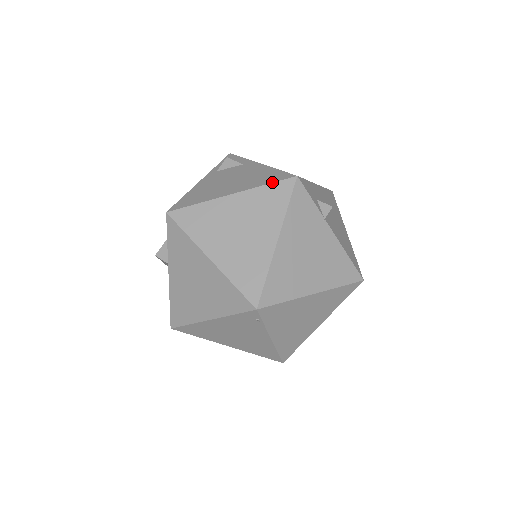
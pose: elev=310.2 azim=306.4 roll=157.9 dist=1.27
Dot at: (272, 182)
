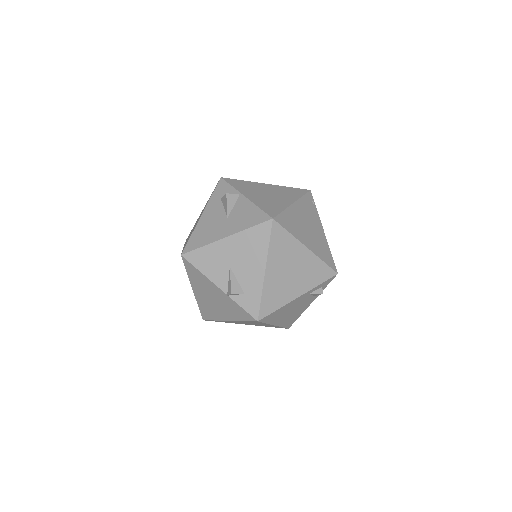
Dot at: occluded
